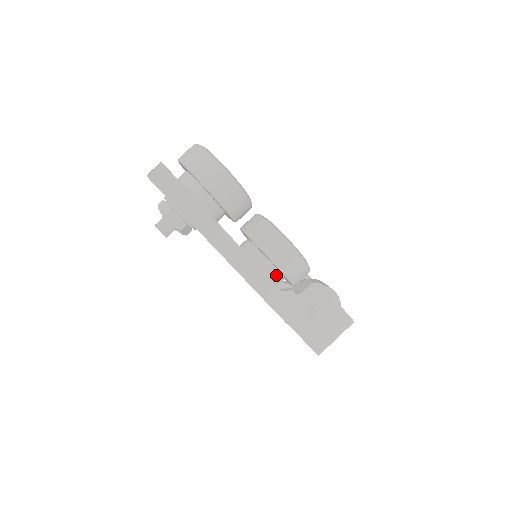
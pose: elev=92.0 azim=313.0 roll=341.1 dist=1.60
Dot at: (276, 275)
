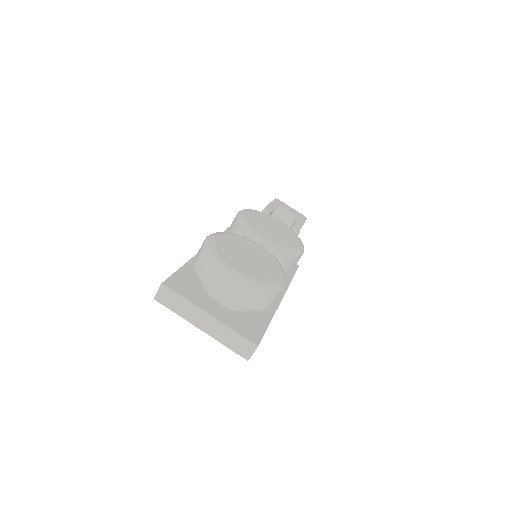
Dot at: occluded
